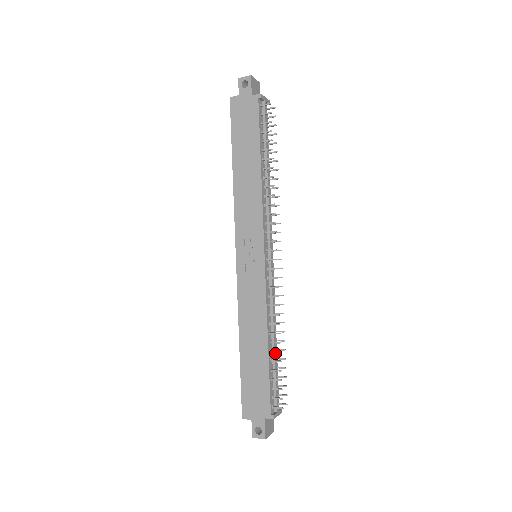
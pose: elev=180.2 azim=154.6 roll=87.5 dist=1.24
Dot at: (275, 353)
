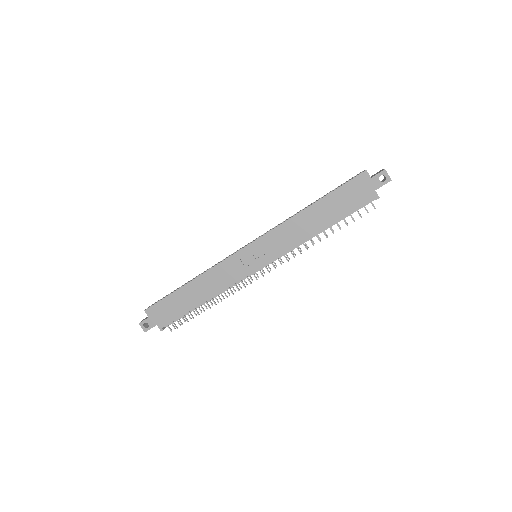
Dot at: (201, 306)
